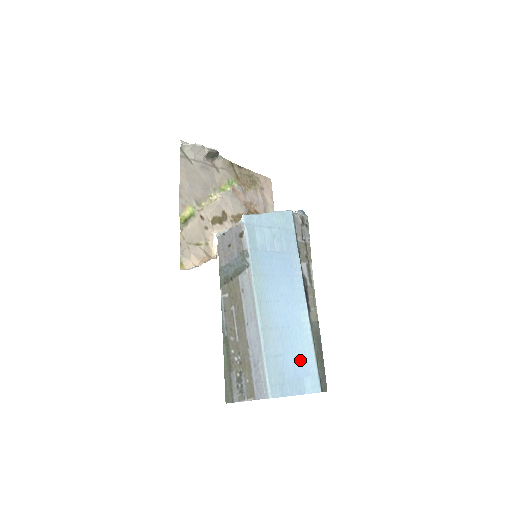
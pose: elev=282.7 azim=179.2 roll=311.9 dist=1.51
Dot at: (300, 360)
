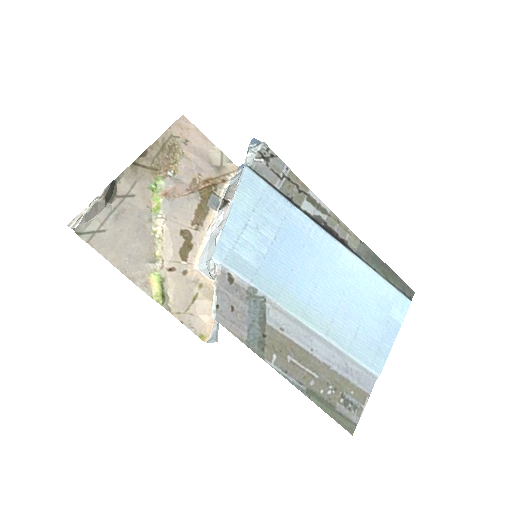
Dot at: (375, 305)
